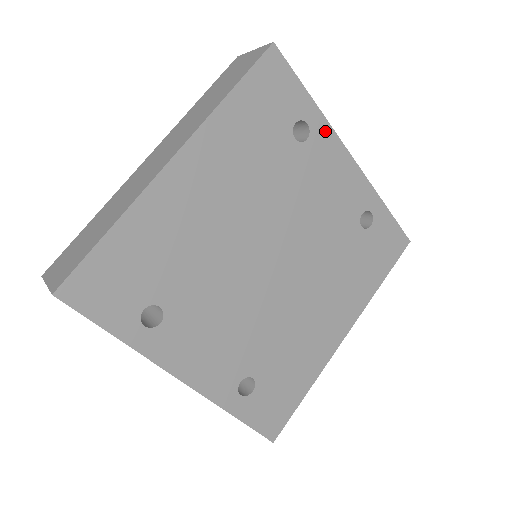
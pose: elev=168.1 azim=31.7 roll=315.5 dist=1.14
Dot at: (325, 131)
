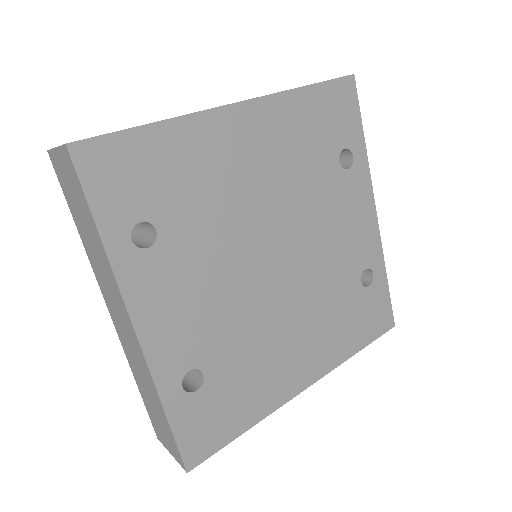
Dot at: (364, 173)
